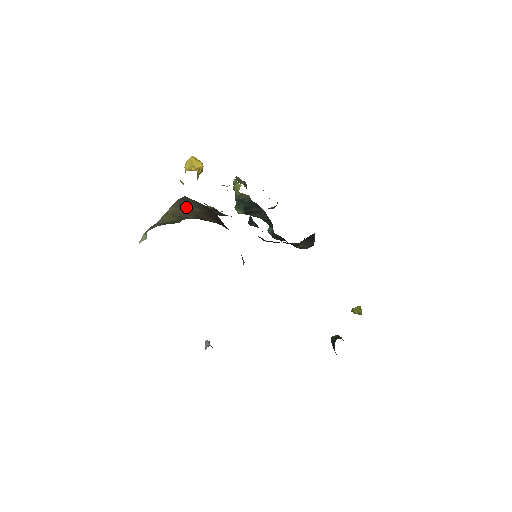
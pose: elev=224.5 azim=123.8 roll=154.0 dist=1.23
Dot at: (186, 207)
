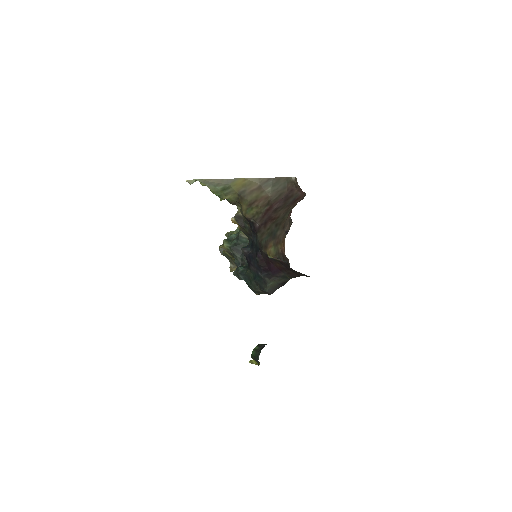
Dot at: (265, 187)
